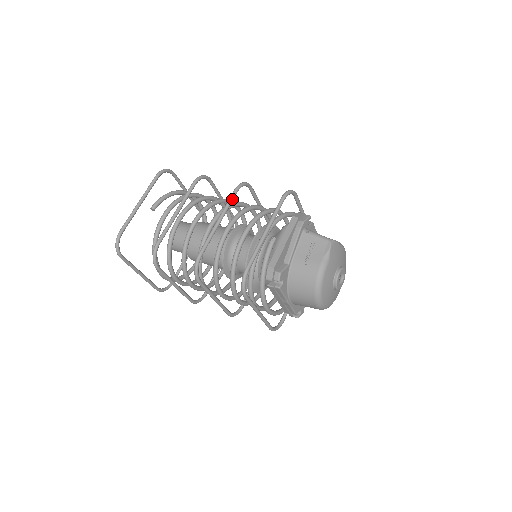
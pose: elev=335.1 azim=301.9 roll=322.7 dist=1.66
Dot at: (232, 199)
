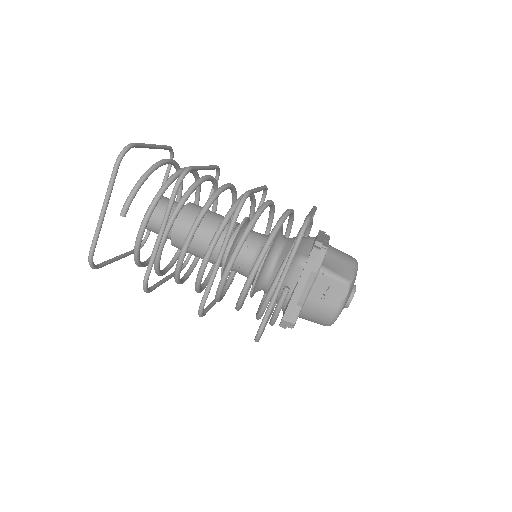
Dot at: occluded
